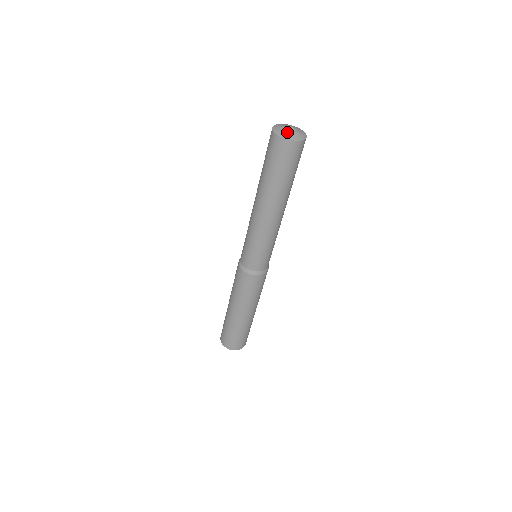
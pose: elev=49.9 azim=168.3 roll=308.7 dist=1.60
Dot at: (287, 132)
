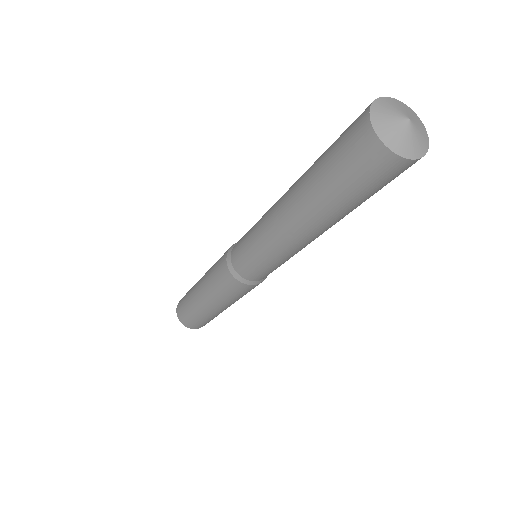
Dot at: (391, 124)
